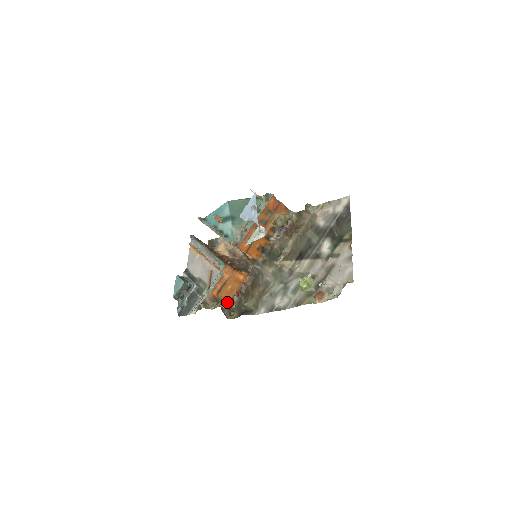
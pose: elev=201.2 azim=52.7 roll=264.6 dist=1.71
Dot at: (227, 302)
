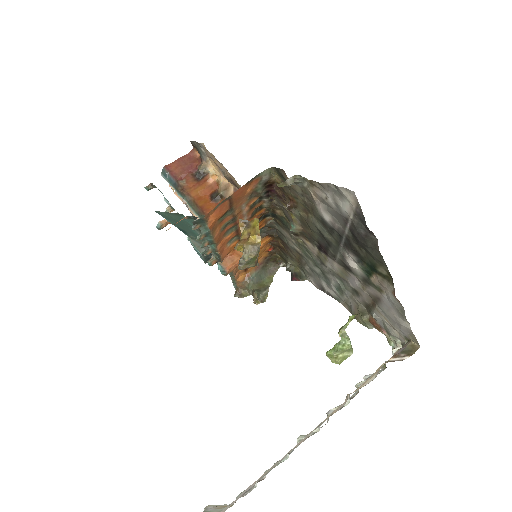
Dot at: (266, 258)
